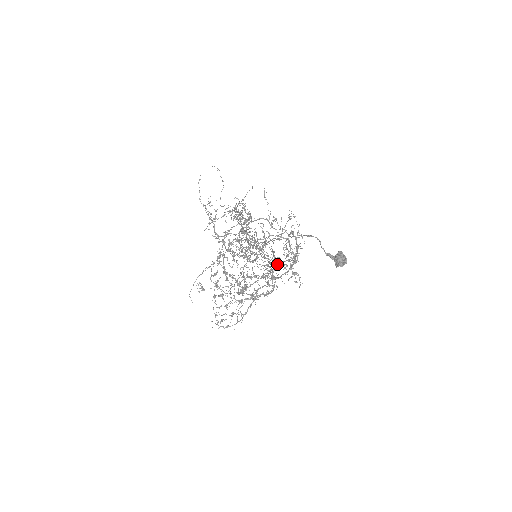
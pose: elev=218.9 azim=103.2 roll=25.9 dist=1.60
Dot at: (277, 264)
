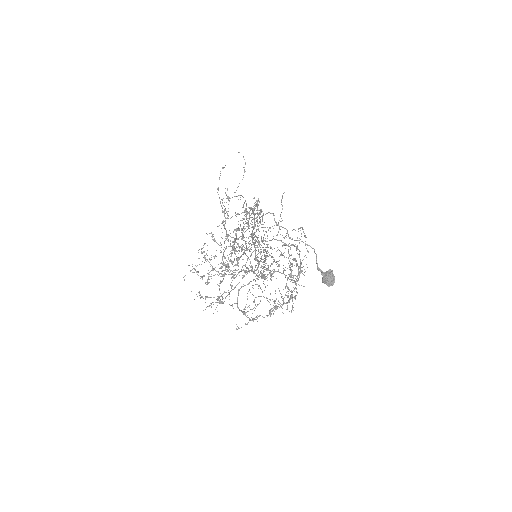
Dot at: (285, 303)
